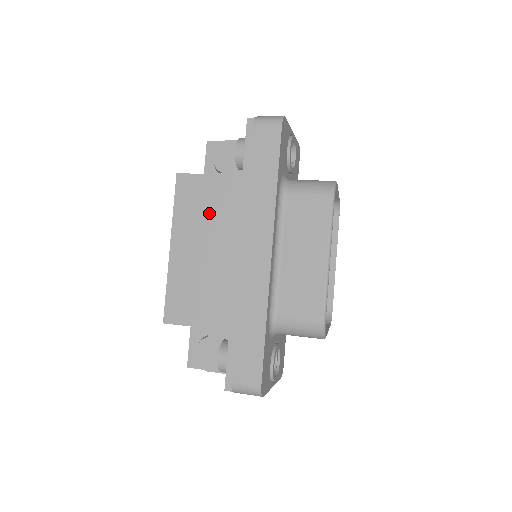
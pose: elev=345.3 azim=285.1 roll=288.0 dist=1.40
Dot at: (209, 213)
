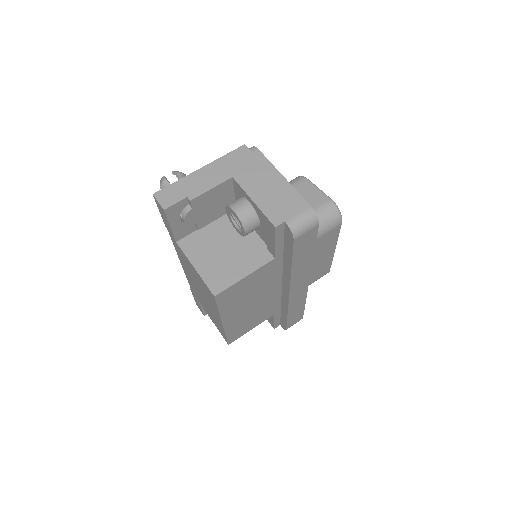
Dot at: (250, 292)
